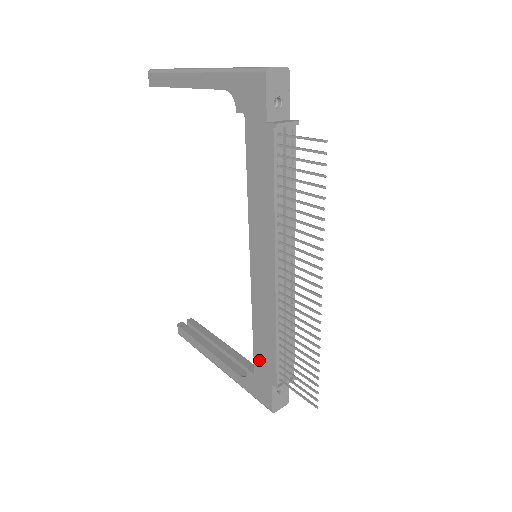
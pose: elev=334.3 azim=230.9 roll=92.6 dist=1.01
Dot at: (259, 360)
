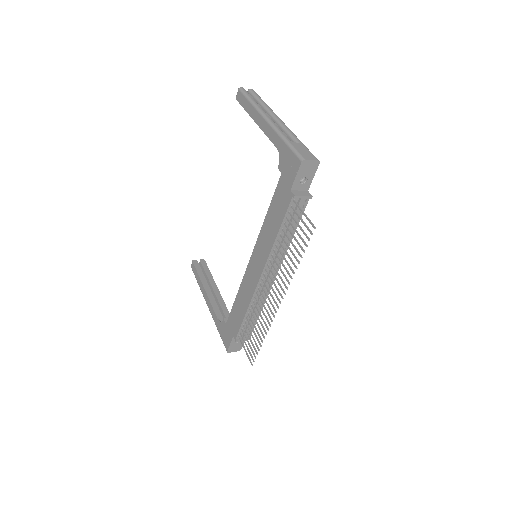
Dot at: (232, 318)
